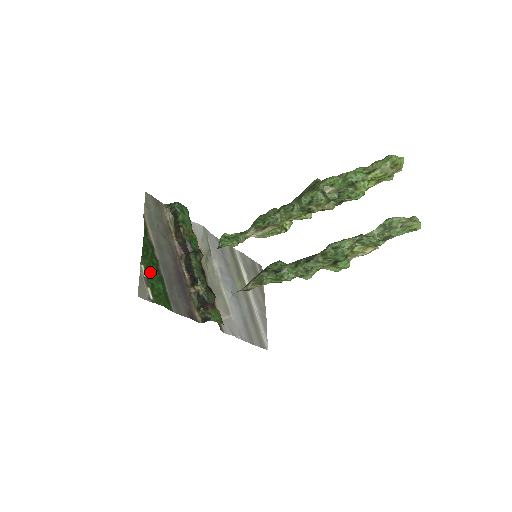
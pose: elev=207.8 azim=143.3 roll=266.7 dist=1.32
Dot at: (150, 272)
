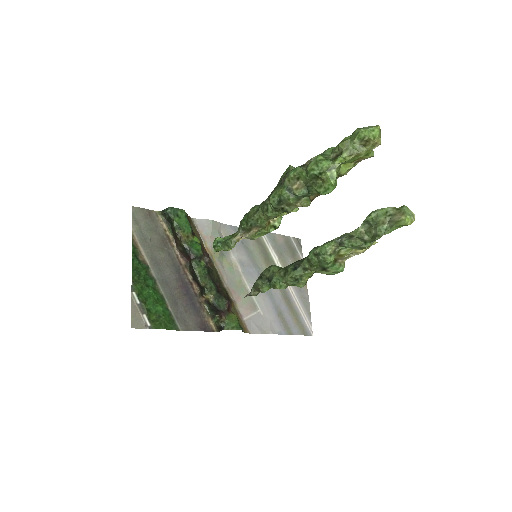
Dot at: (144, 297)
